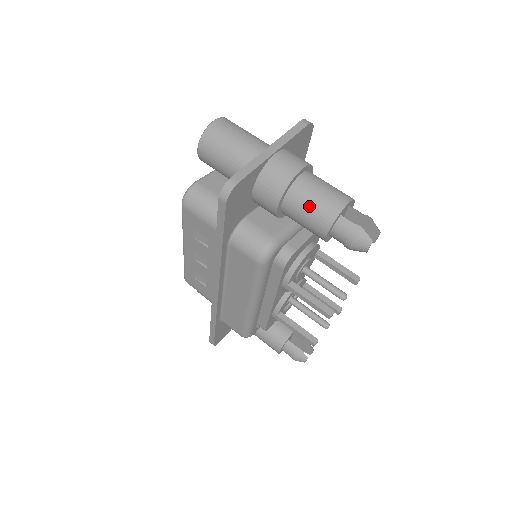
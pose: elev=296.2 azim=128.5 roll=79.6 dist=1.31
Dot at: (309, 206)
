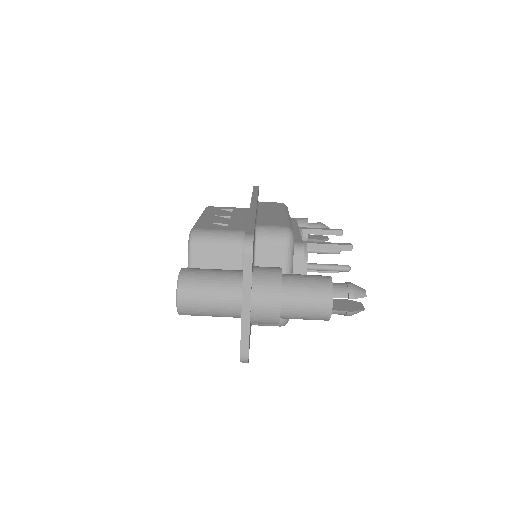
Dot at: (303, 319)
